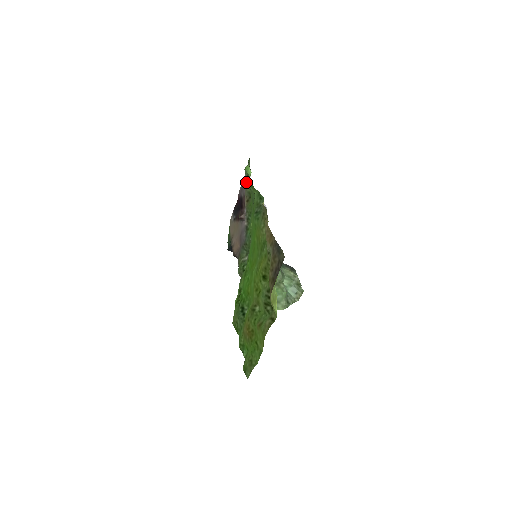
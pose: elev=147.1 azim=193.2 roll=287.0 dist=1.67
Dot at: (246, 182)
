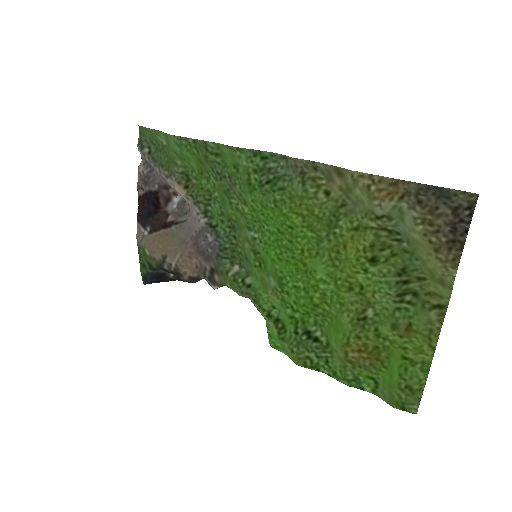
Dot at: (158, 163)
